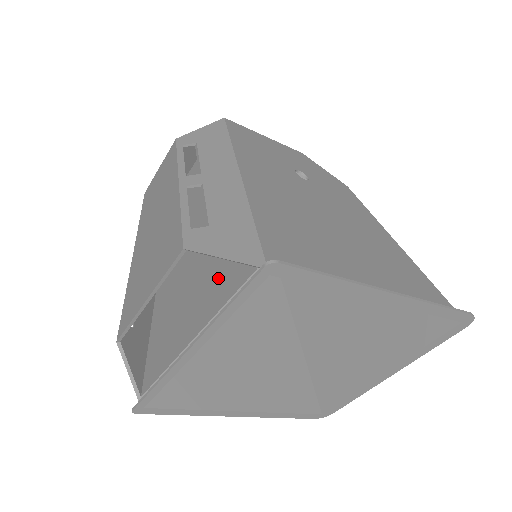
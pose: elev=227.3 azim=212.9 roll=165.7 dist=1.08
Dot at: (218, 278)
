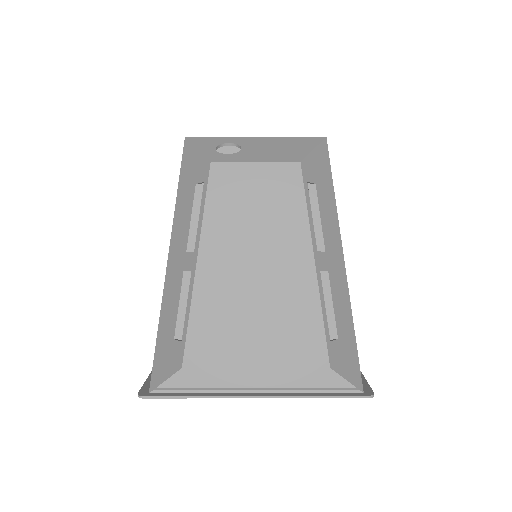
Dot at: occluded
